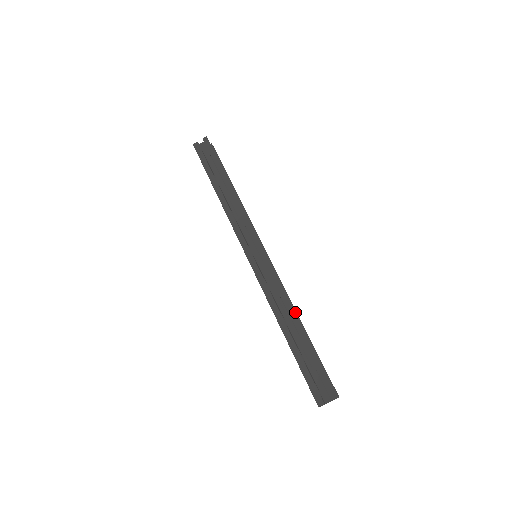
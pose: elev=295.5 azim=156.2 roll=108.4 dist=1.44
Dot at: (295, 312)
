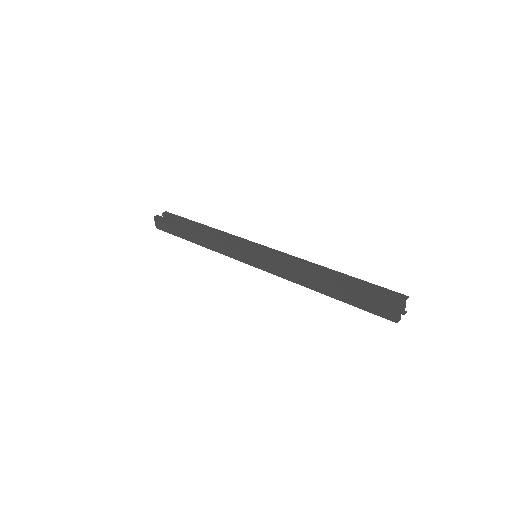
Dot at: occluded
